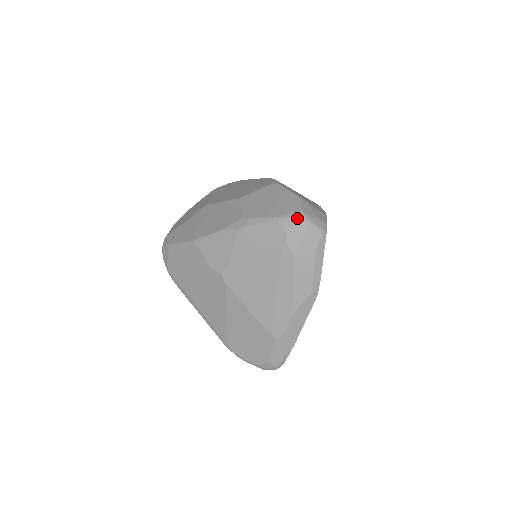
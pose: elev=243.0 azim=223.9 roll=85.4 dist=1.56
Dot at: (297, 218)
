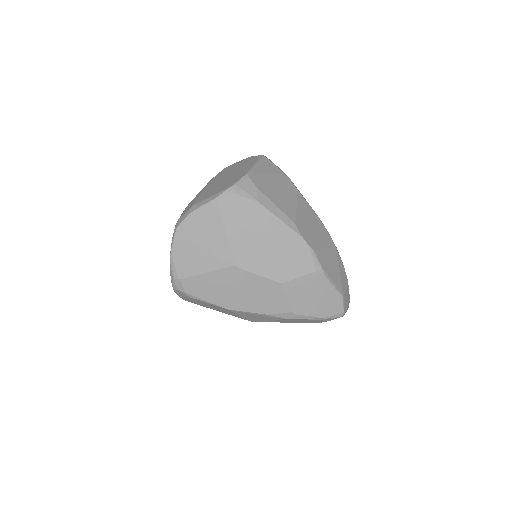
Dot at: occluded
